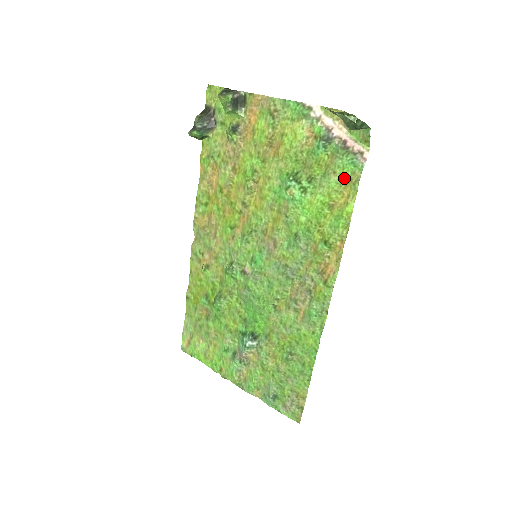
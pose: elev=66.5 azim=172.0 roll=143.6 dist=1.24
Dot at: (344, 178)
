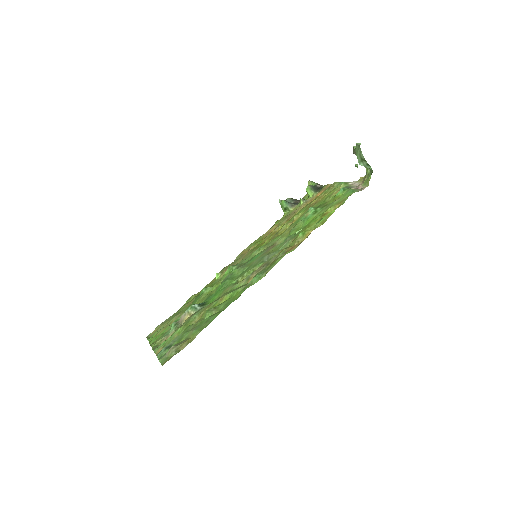
Dot at: (342, 199)
